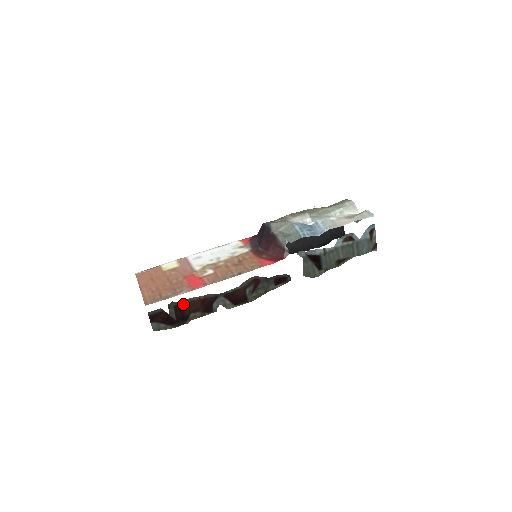
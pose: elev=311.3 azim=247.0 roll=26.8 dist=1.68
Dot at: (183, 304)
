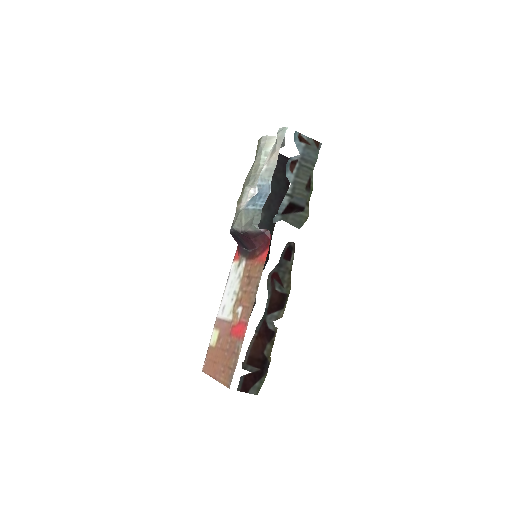
Dot at: (250, 355)
